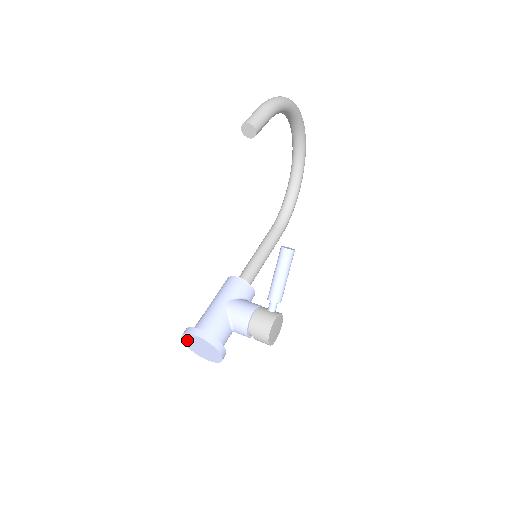
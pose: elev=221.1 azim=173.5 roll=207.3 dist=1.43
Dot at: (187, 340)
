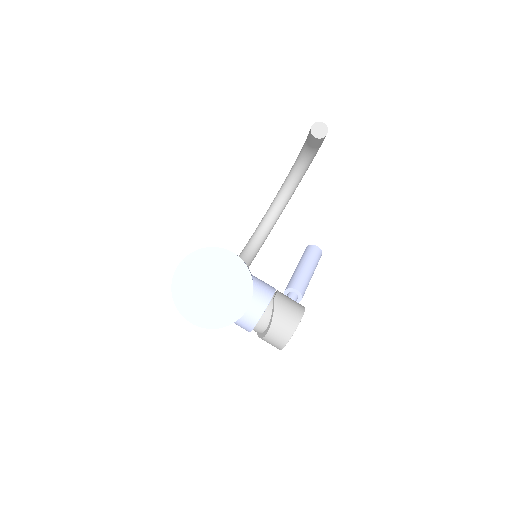
Dot at: (192, 266)
